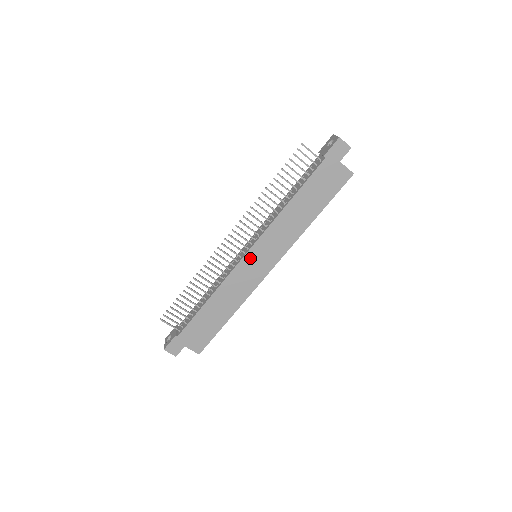
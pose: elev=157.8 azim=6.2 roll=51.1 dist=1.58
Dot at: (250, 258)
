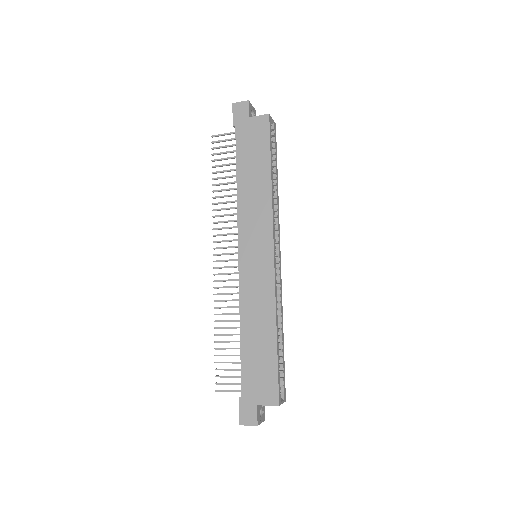
Dot at: (245, 258)
